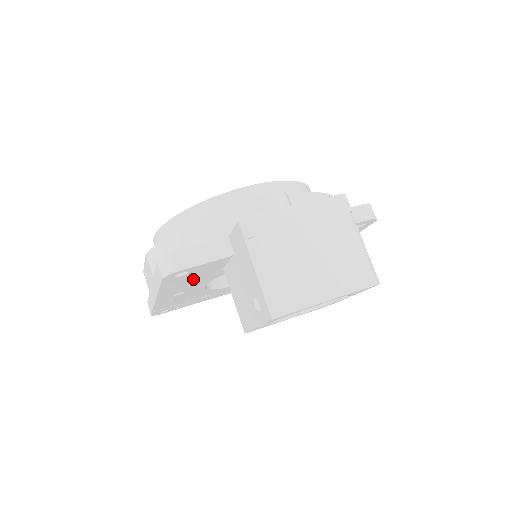
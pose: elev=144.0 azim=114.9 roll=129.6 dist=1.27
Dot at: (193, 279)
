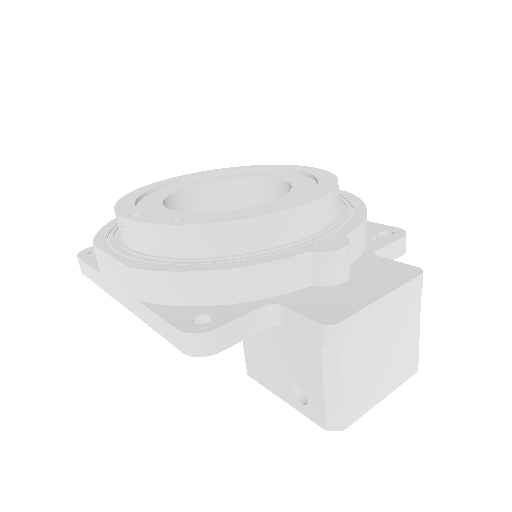
Dot at: occluded
